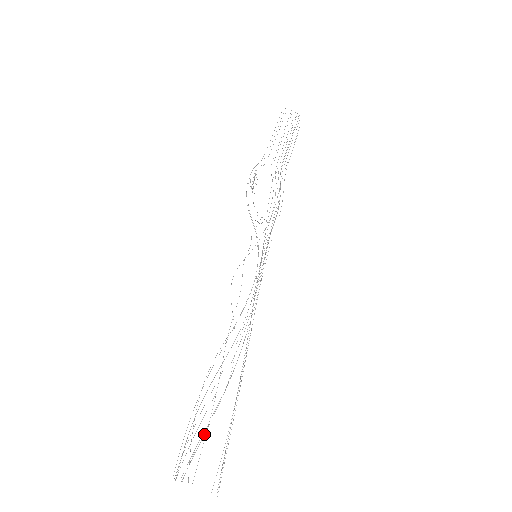
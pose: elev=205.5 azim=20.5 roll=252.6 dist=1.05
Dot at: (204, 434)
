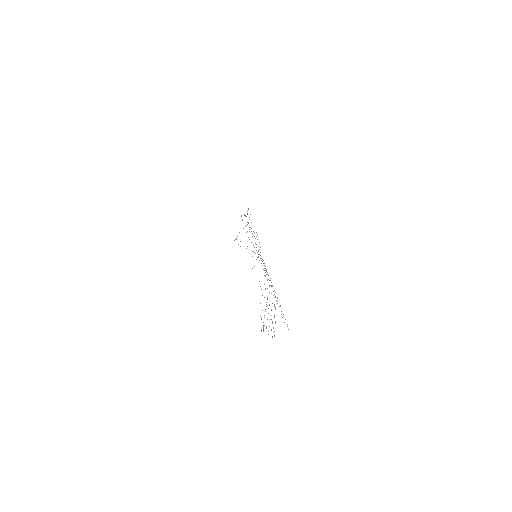
Dot at: occluded
